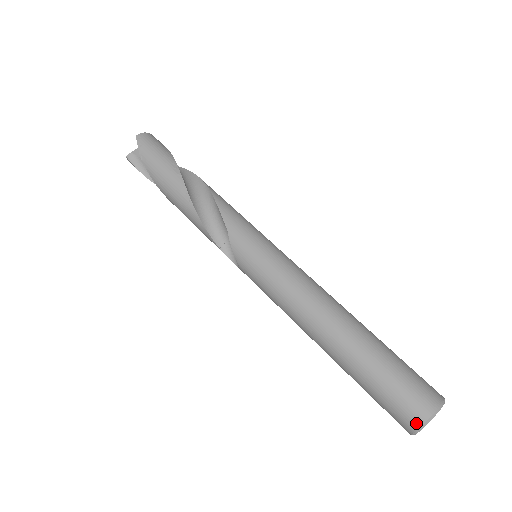
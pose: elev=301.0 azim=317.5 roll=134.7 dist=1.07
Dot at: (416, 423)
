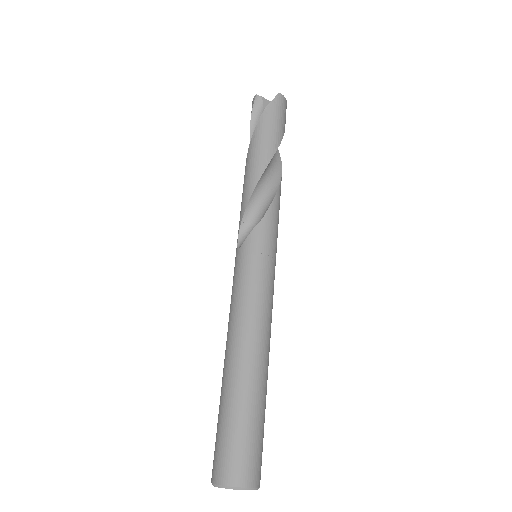
Dot at: (228, 480)
